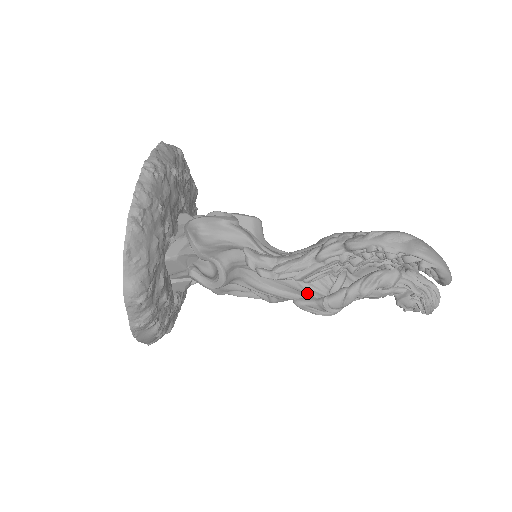
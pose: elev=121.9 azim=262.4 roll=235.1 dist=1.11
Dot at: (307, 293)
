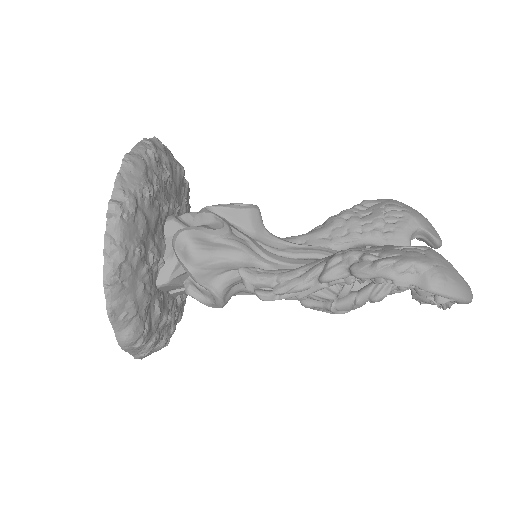
Dot at: (313, 299)
